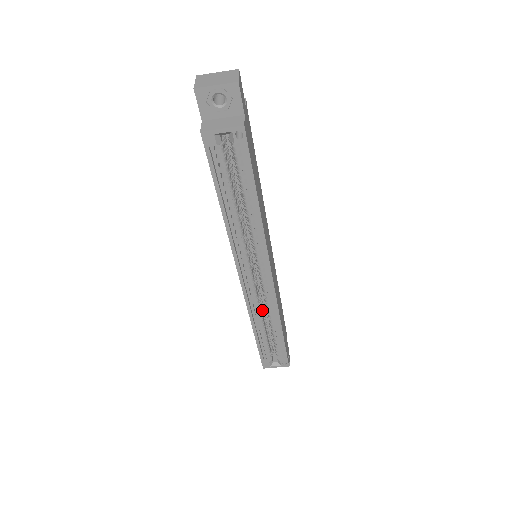
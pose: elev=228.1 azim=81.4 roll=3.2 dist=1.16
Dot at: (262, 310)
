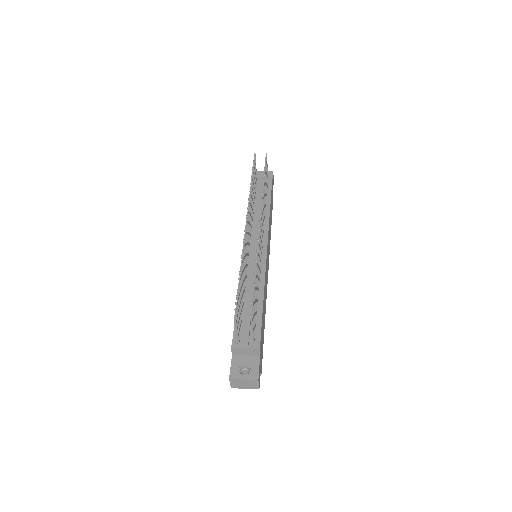
Dot at: occluded
